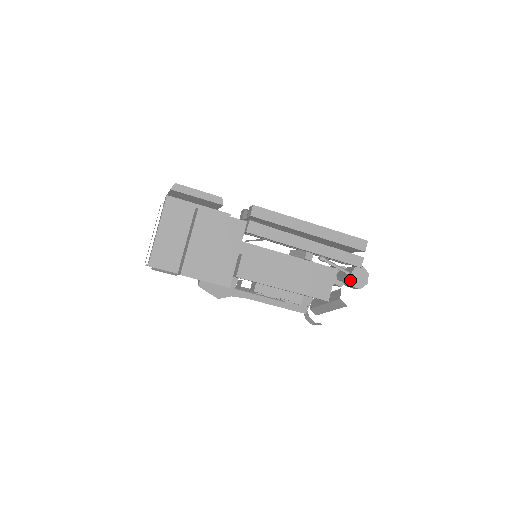
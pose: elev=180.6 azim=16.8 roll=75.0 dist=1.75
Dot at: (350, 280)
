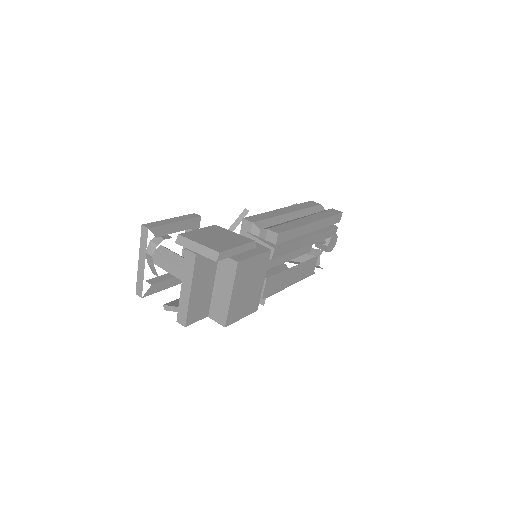
Dot at: (327, 249)
